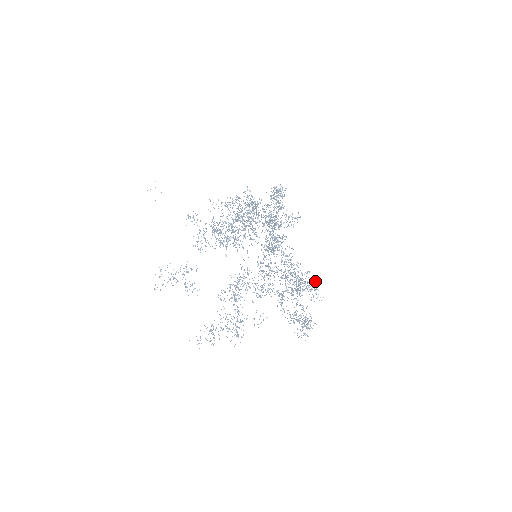
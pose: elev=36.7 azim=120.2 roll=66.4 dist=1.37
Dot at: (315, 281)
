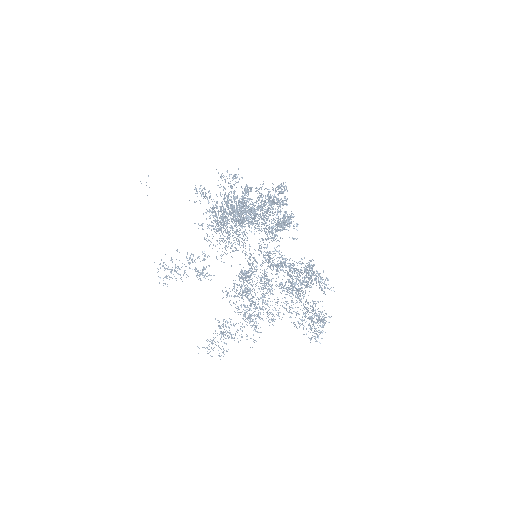
Dot at: (323, 271)
